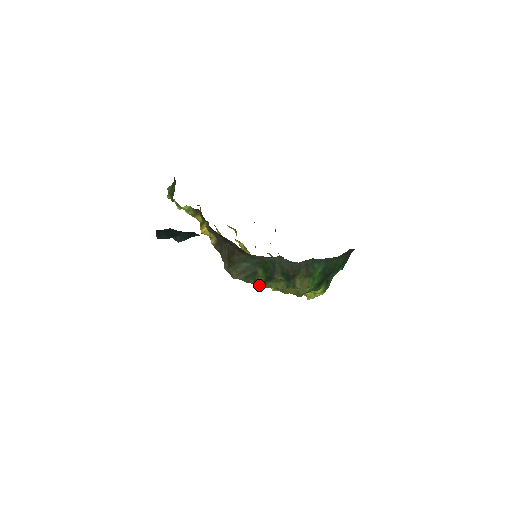
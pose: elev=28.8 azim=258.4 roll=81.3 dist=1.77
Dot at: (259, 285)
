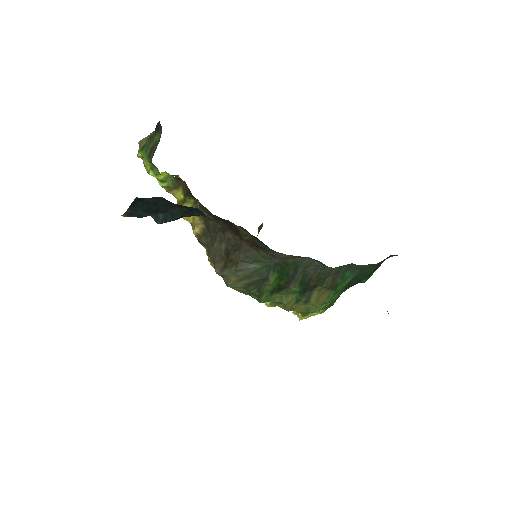
Dot at: (261, 297)
